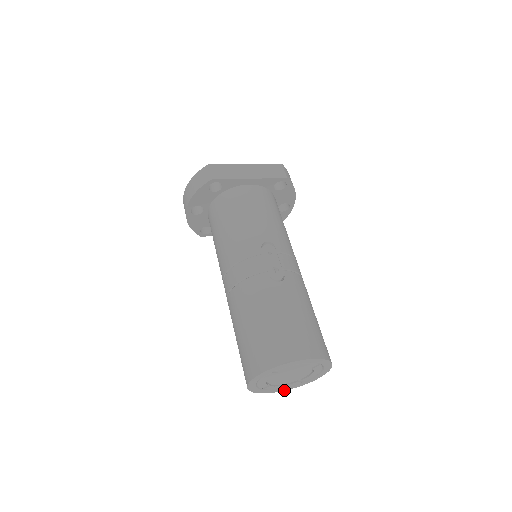
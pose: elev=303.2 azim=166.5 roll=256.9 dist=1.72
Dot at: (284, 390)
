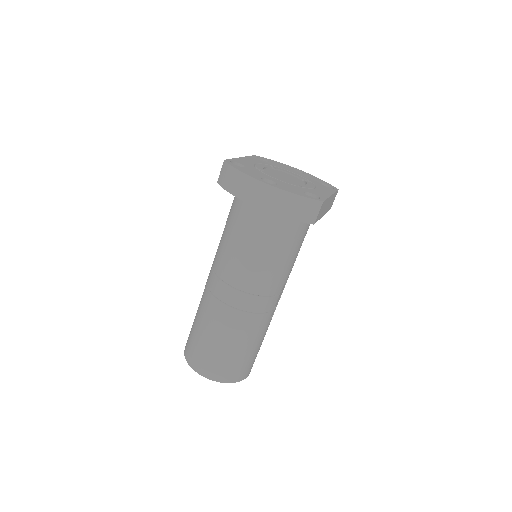
Dot at: occluded
